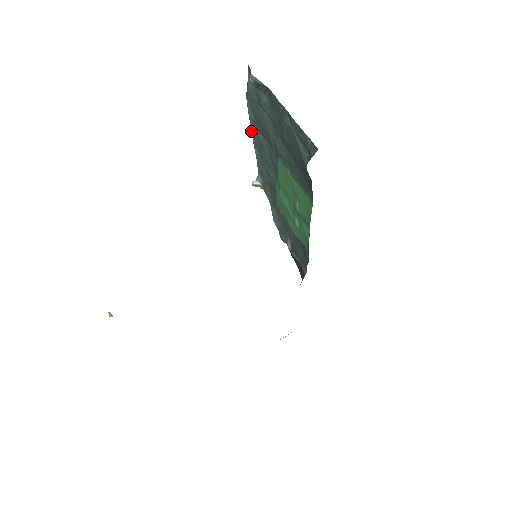
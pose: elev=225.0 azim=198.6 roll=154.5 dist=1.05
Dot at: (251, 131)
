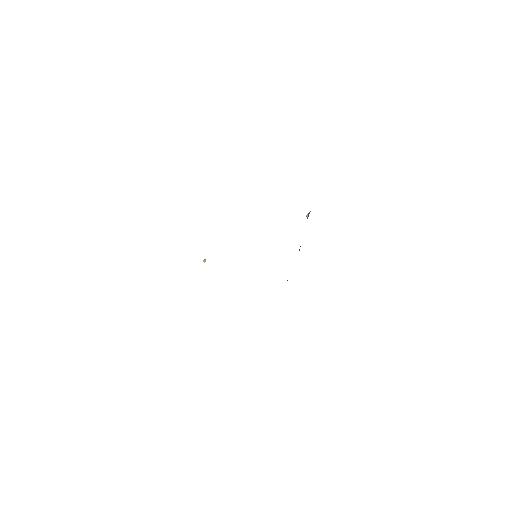
Dot at: occluded
